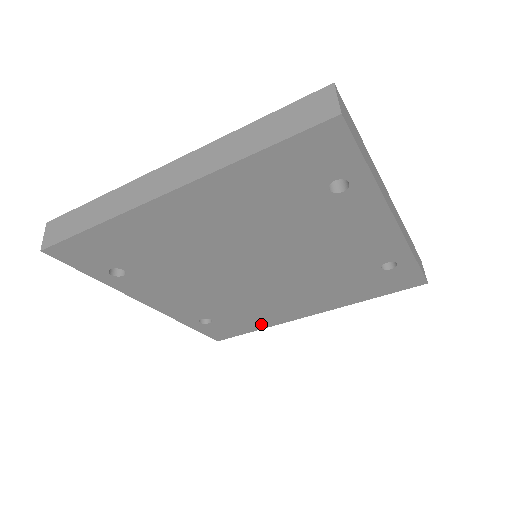
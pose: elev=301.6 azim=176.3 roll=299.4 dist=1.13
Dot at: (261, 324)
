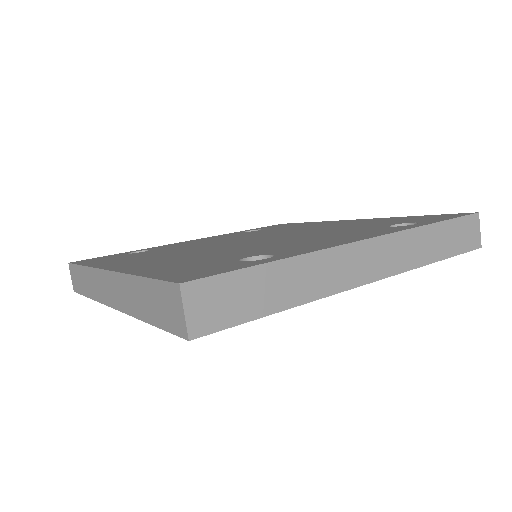
Dot at: occluded
